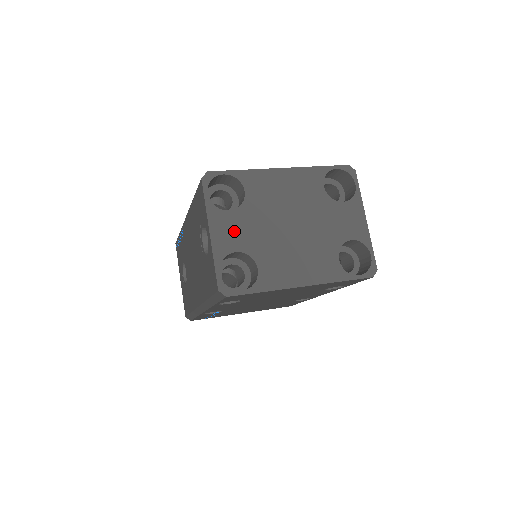
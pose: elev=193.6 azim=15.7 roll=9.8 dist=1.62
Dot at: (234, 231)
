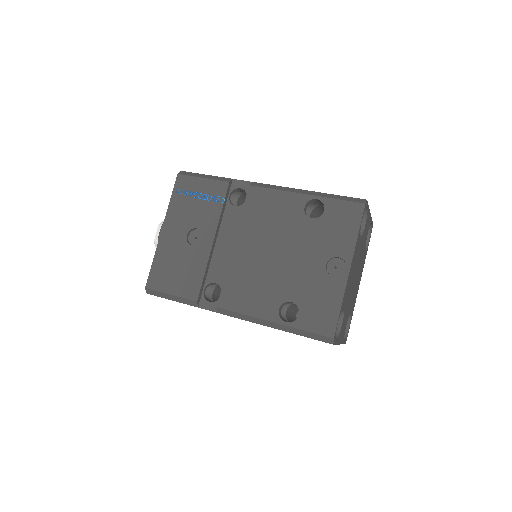
Dot at: (344, 325)
